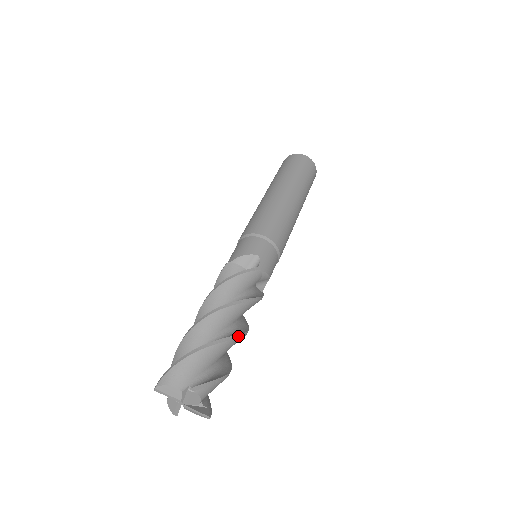
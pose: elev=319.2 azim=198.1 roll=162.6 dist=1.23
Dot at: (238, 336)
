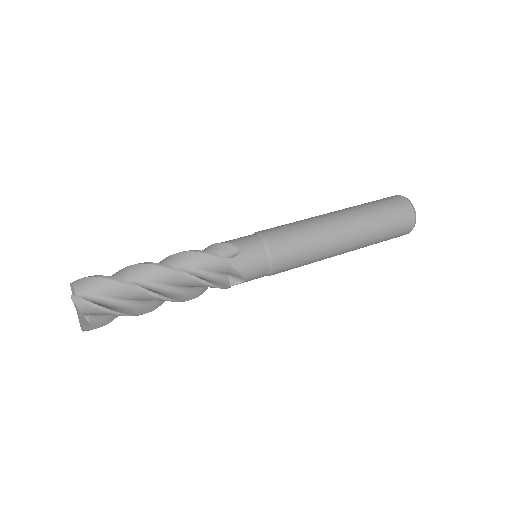
Dot at: (152, 293)
